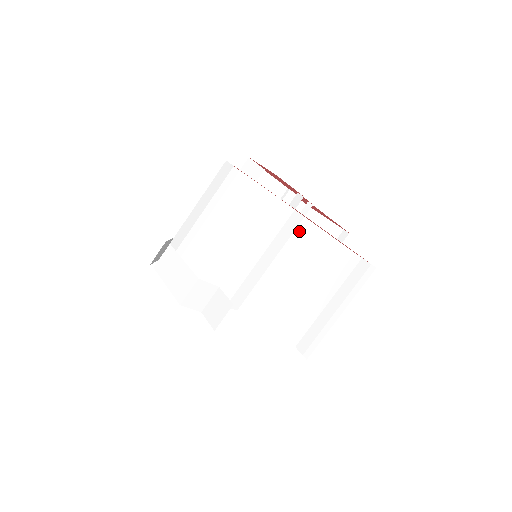
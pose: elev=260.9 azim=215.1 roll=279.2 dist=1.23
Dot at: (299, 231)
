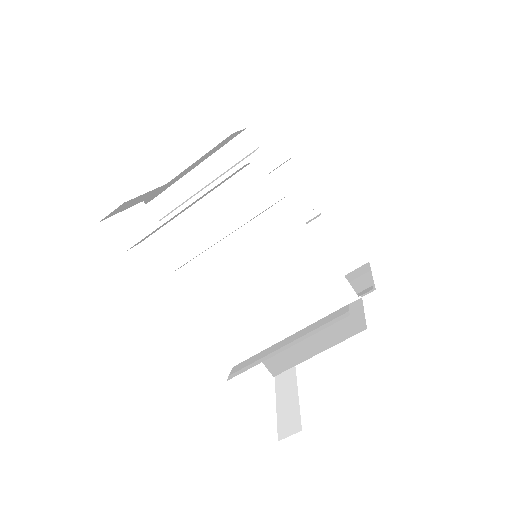
Dot at: (302, 245)
